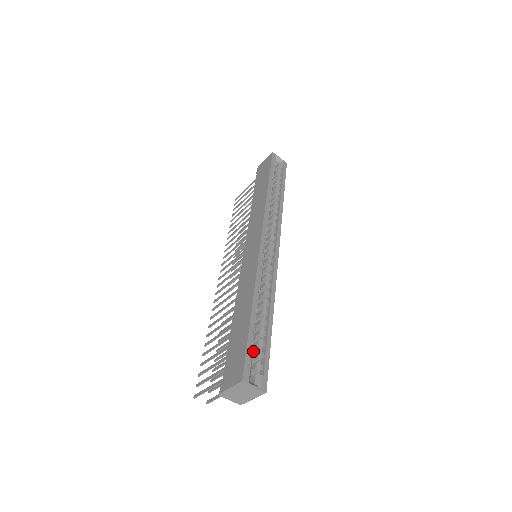
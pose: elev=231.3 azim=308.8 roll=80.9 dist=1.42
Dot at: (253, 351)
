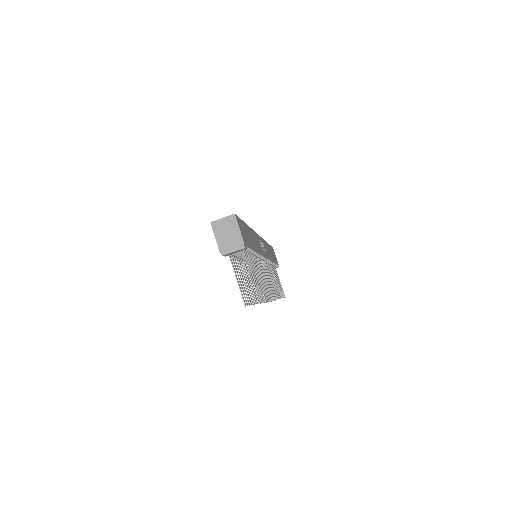
Dot at: occluded
